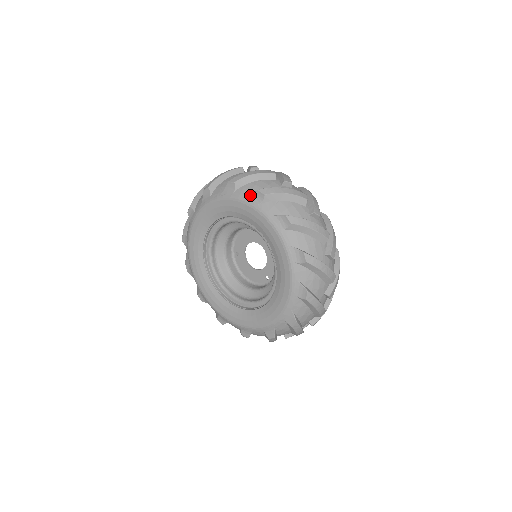
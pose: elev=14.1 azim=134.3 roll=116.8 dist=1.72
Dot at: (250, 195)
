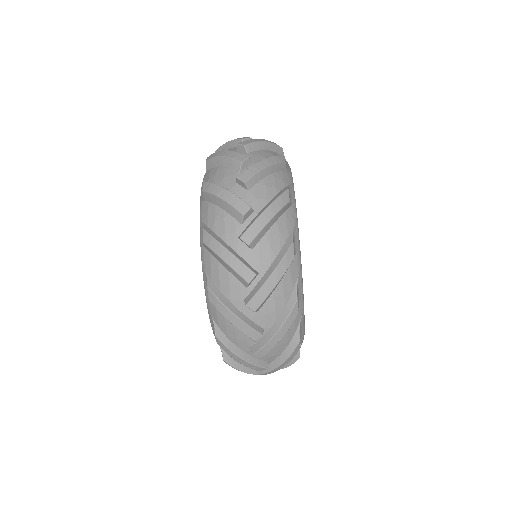
Dot at: occluded
